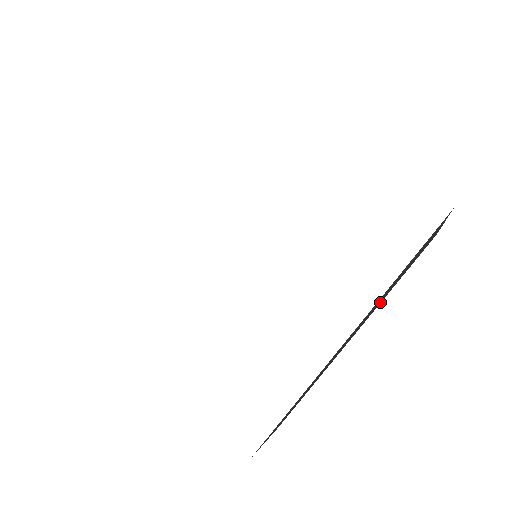
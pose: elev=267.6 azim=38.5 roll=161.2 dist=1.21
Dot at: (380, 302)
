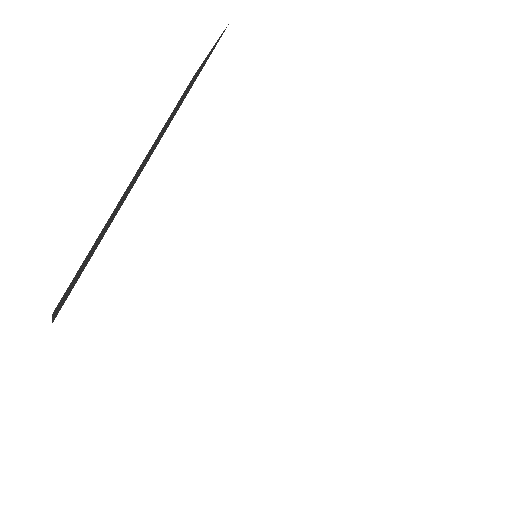
Dot at: occluded
